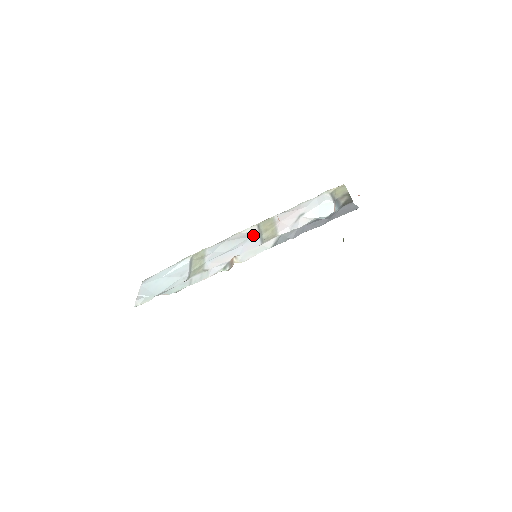
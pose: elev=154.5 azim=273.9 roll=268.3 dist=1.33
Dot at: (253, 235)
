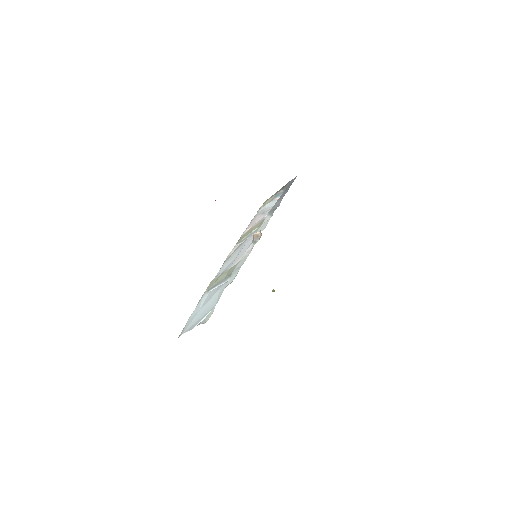
Dot at: (243, 242)
